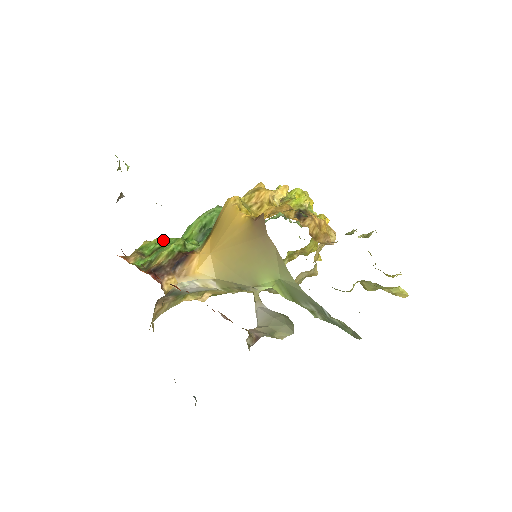
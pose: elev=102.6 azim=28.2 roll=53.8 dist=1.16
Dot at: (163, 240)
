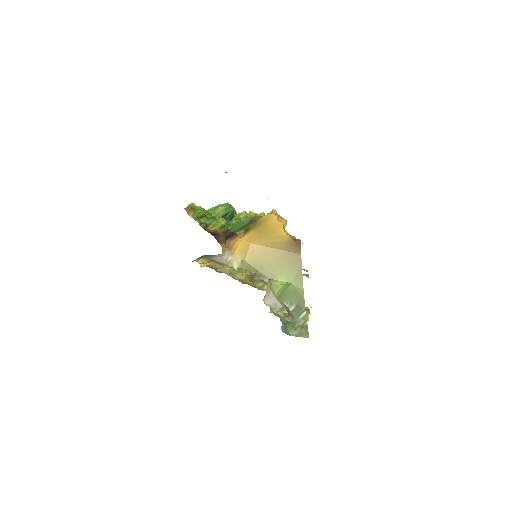
Dot at: (204, 210)
